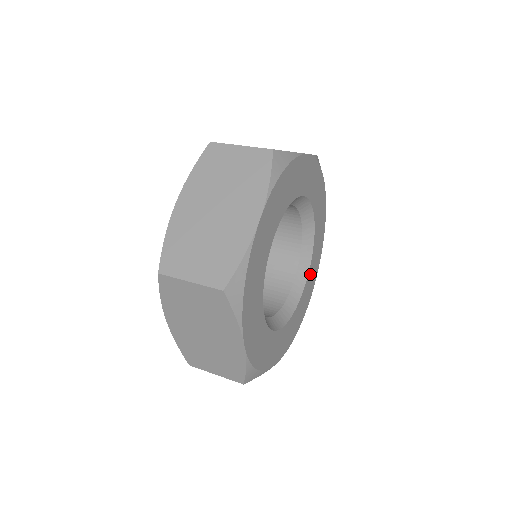
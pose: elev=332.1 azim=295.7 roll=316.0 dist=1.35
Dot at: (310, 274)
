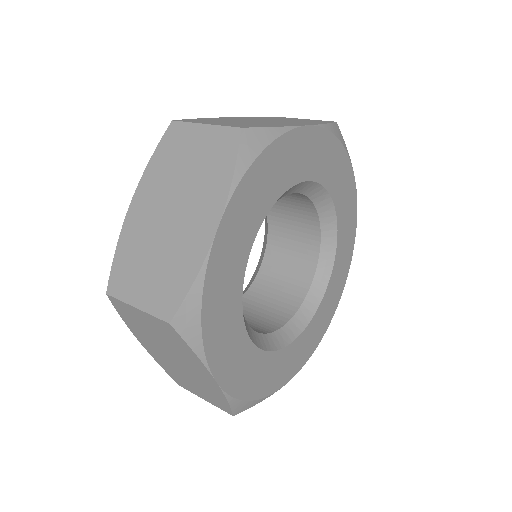
Dot at: (335, 272)
